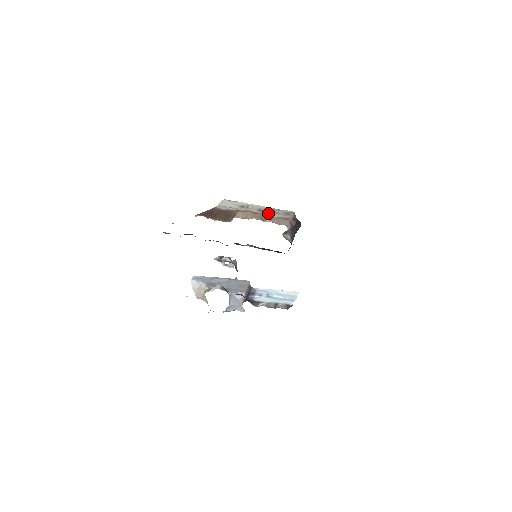
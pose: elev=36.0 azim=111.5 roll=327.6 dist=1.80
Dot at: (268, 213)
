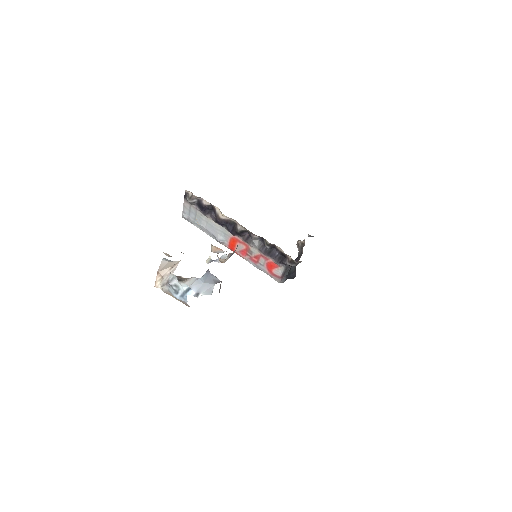
Dot at: occluded
